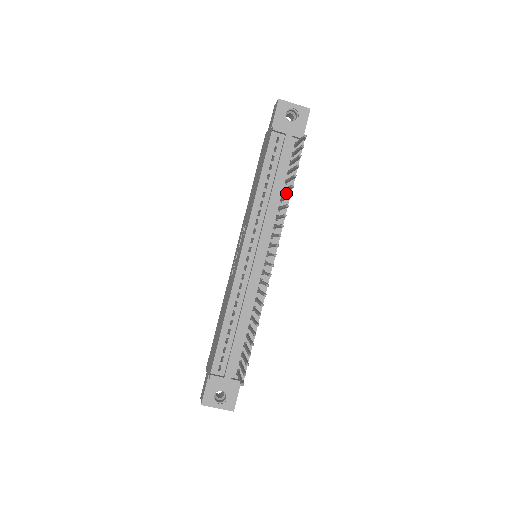
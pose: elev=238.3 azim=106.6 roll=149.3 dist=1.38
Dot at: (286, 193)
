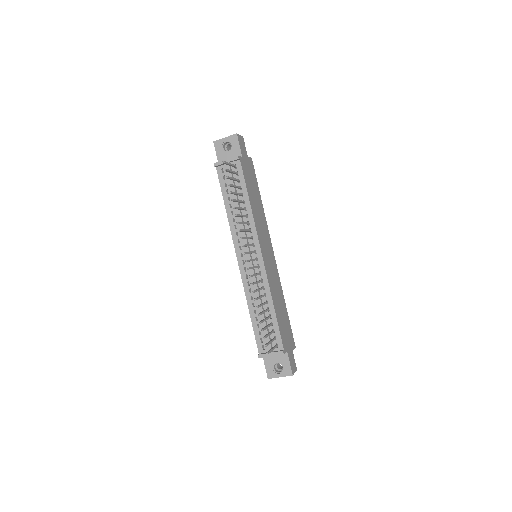
Dot at: (246, 203)
